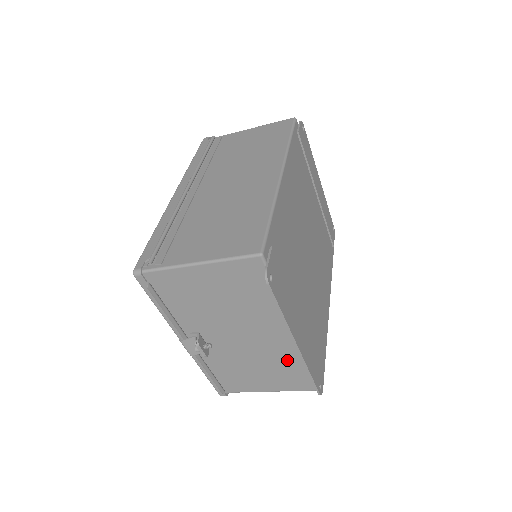
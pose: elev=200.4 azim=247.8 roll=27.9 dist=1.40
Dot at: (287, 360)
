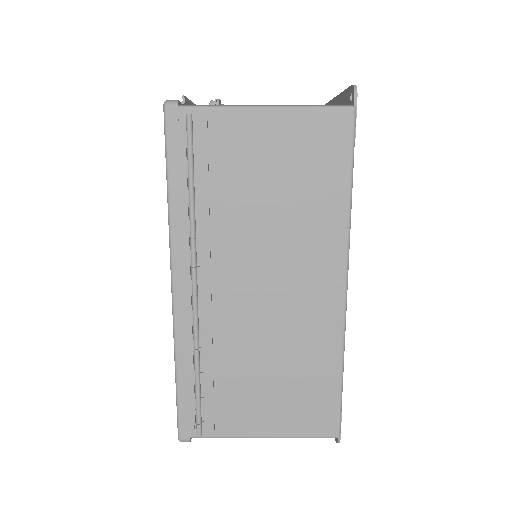
Dot at: occluded
